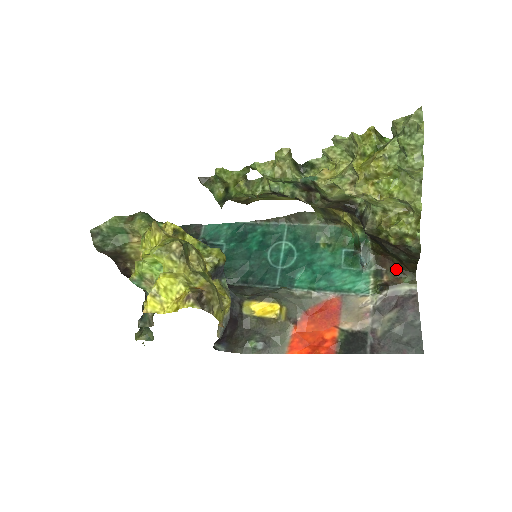
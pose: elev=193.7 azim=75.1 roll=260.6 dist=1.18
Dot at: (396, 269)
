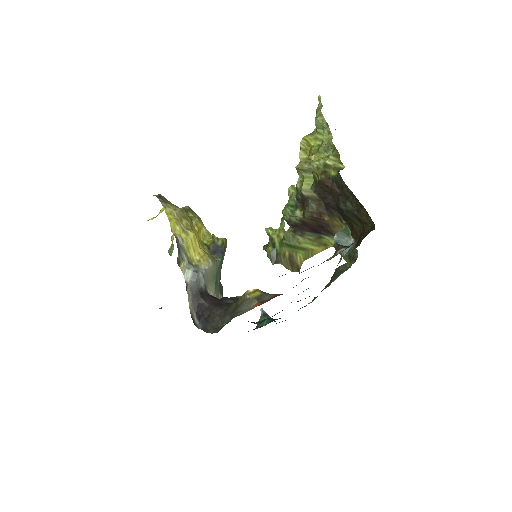
Dot at: (364, 236)
